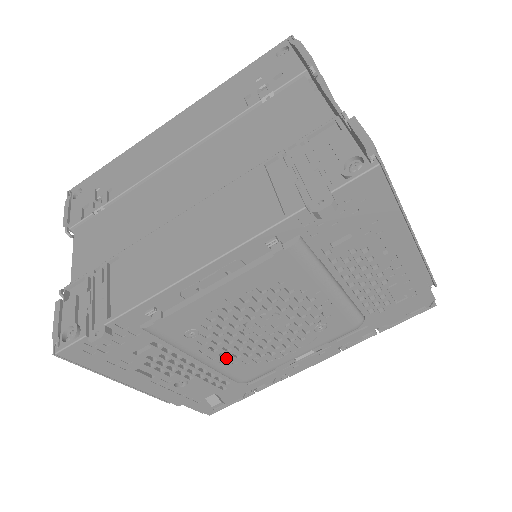
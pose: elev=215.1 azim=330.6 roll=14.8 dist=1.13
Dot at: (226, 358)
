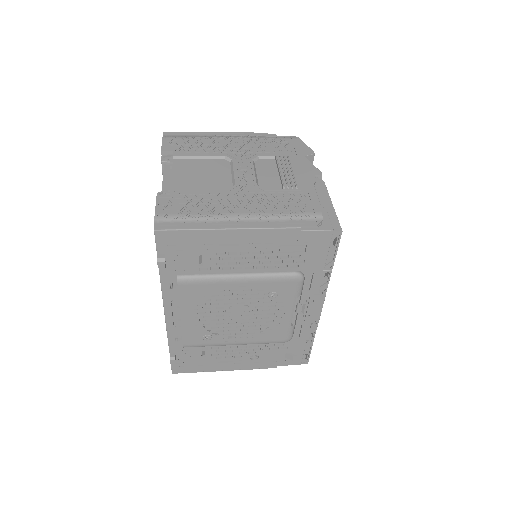
Dot at: (248, 337)
